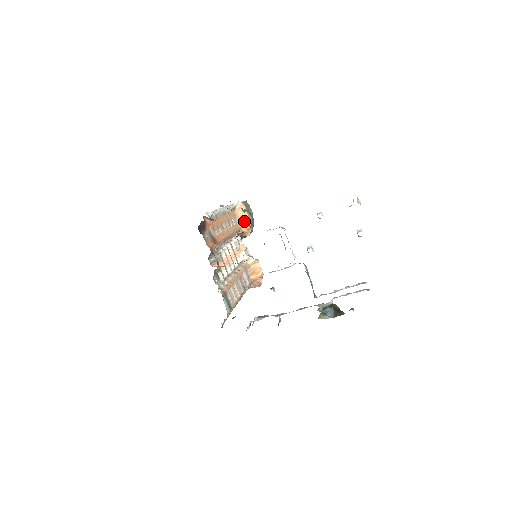
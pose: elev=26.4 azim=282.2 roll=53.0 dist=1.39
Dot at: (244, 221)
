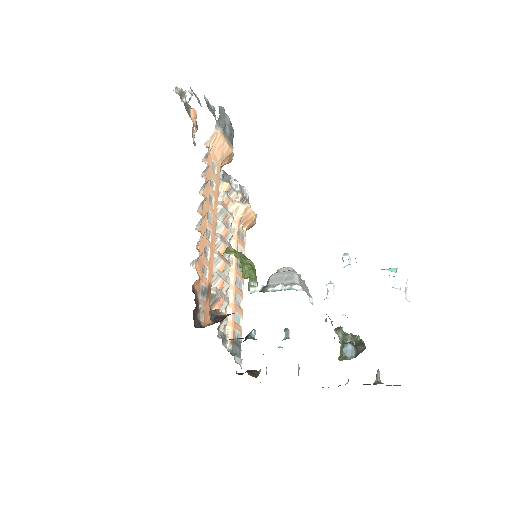
Dot at: (223, 155)
